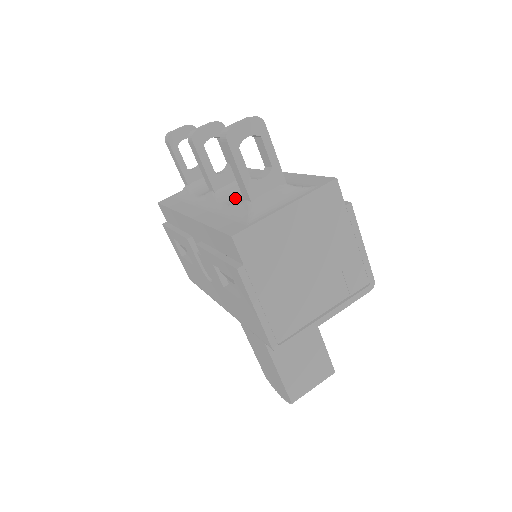
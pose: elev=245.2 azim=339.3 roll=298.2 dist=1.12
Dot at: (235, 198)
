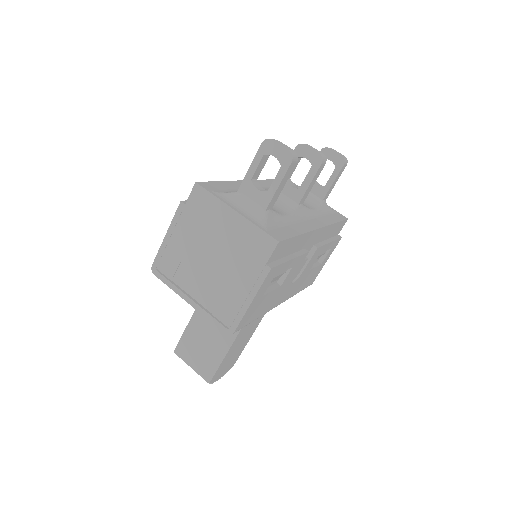
Dot at: occluded
